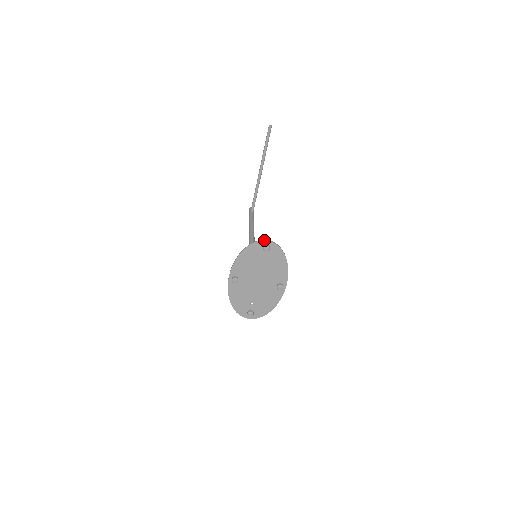
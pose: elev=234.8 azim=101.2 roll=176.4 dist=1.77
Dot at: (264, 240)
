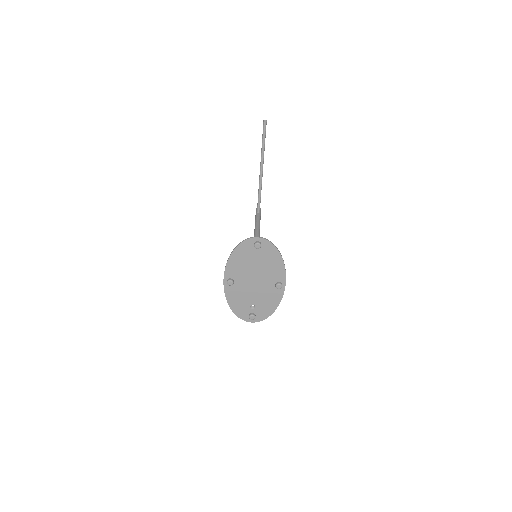
Dot at: (254, 237)
